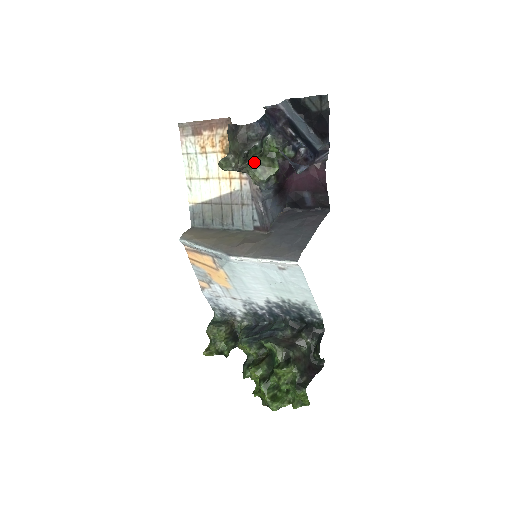
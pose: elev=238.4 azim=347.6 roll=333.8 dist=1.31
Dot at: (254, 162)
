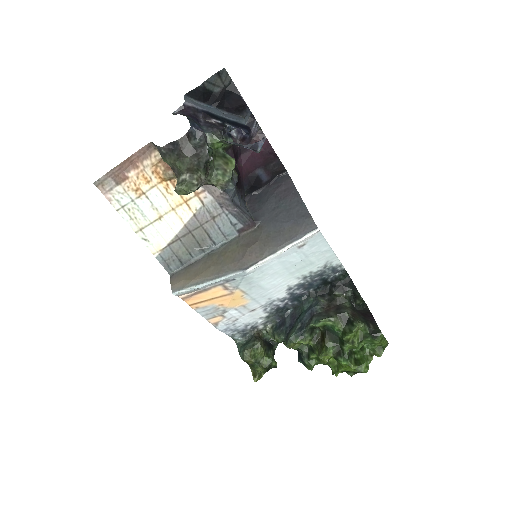
Dot at: (211, 168)
